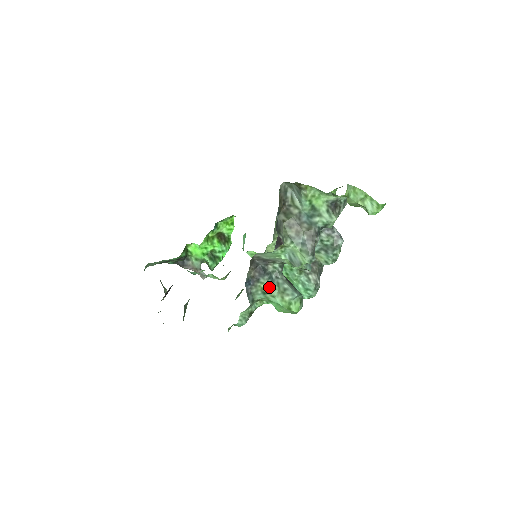
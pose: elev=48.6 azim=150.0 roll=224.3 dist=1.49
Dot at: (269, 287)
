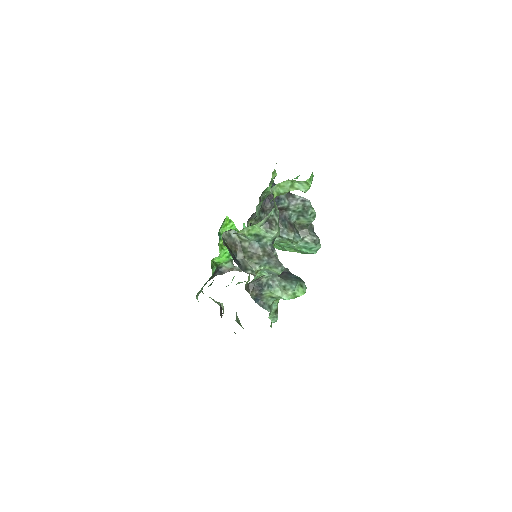
Dot at: (272, 293)
